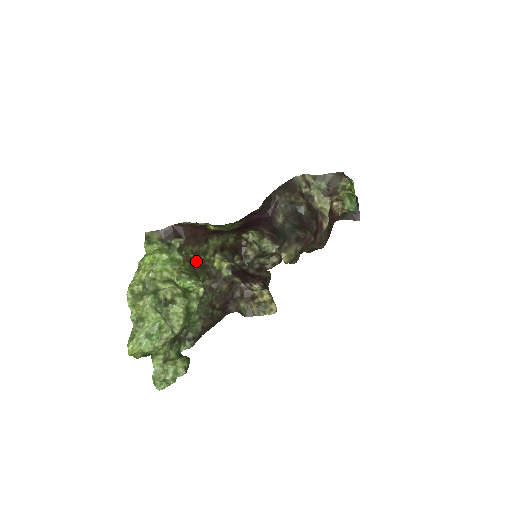
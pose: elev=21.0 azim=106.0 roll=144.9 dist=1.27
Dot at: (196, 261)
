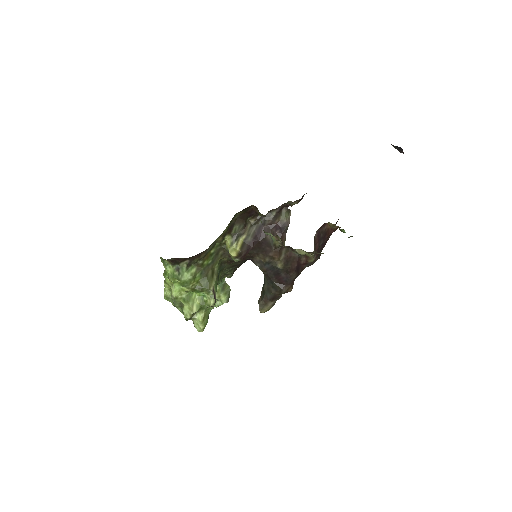
Dot at: (206, 261)
